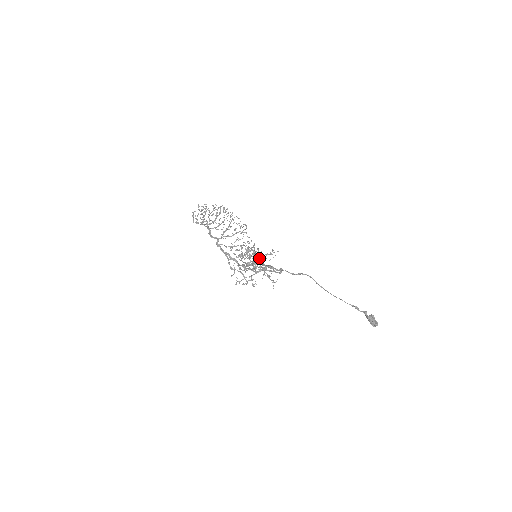
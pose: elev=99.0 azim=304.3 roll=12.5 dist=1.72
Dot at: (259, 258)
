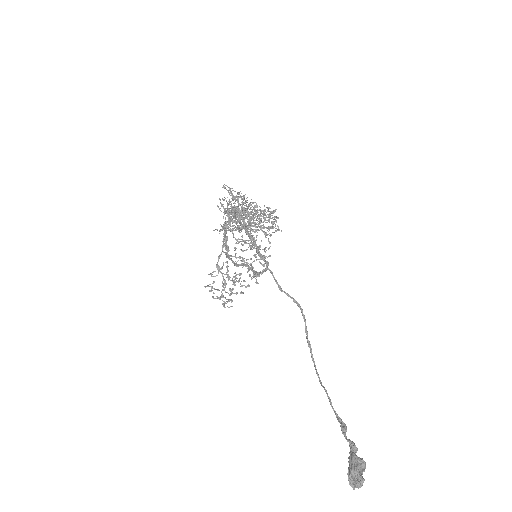
Dot at: (249, 226)
